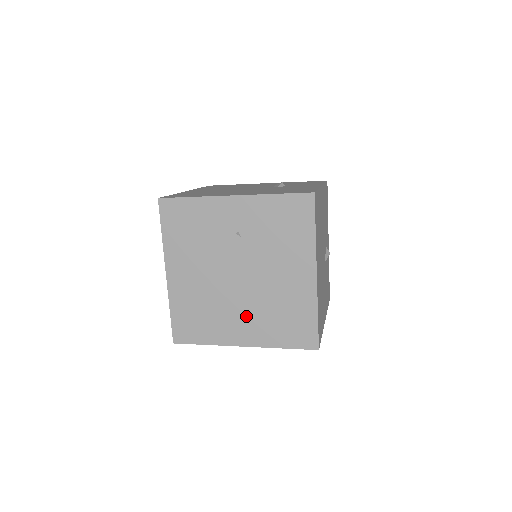
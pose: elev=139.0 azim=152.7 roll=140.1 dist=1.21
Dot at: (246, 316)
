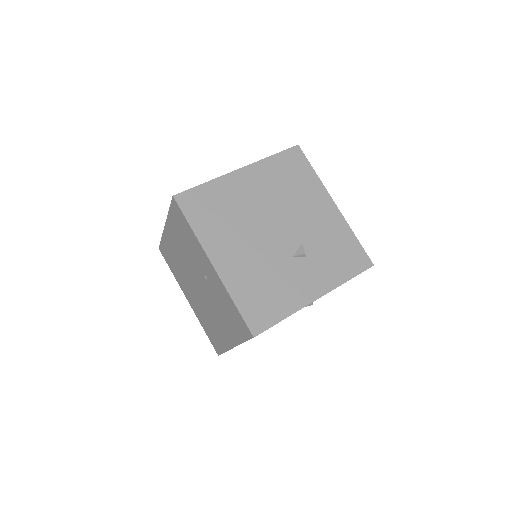
Dot at: (194, 299)
